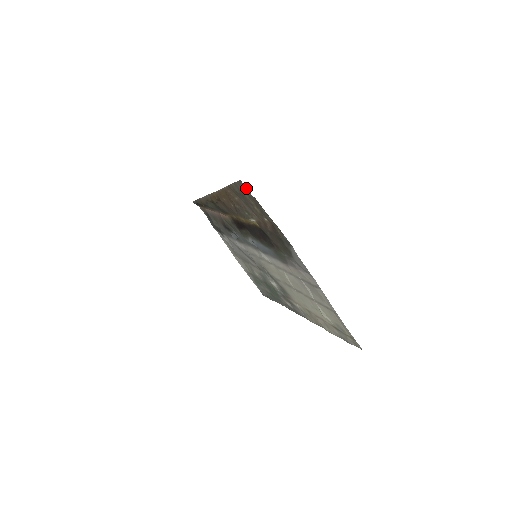
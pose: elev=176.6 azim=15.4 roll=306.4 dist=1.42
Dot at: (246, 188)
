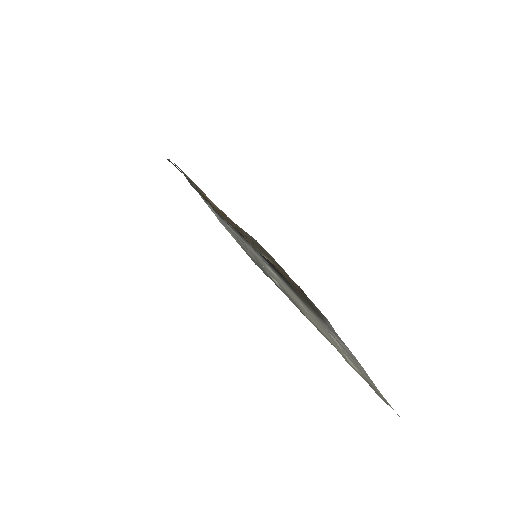
Dot at: (270, 255)
